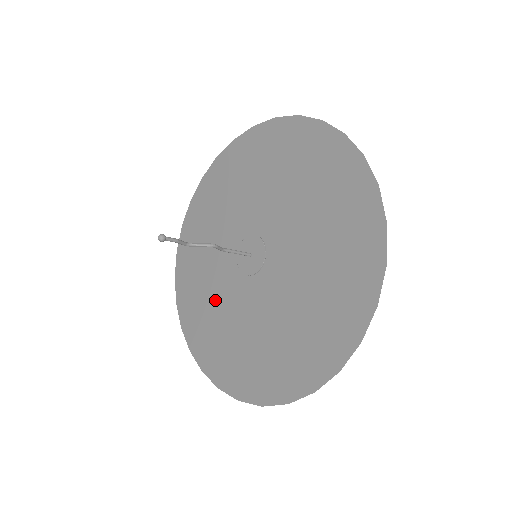
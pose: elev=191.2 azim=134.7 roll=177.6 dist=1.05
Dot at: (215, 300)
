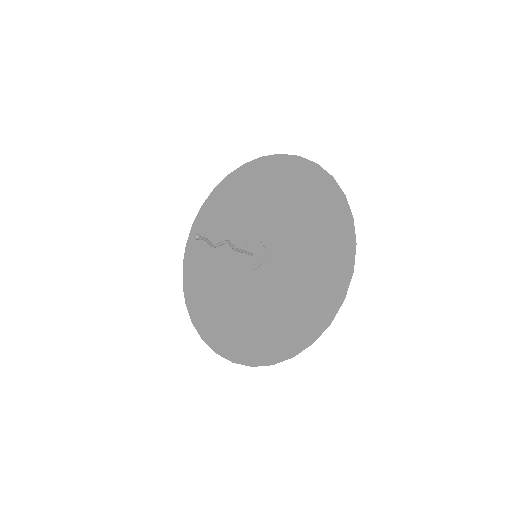
Dot at: (256, 313)
